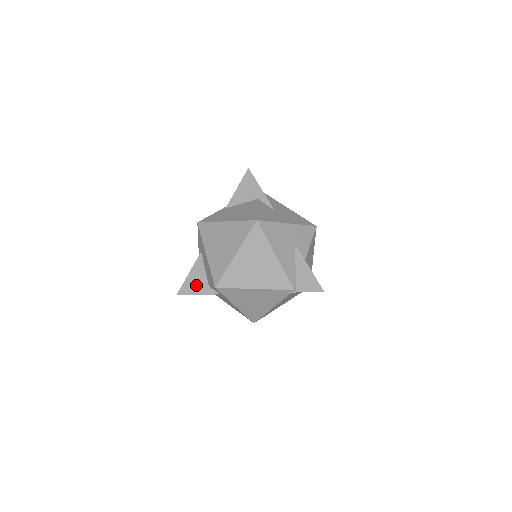
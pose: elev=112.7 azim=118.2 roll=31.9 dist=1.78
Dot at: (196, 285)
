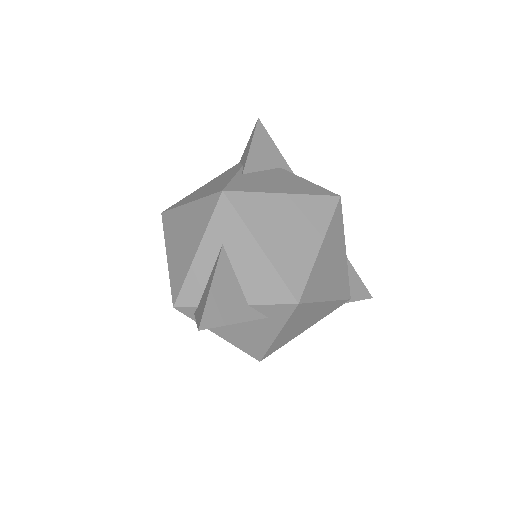
Dot at: (229, 306)
